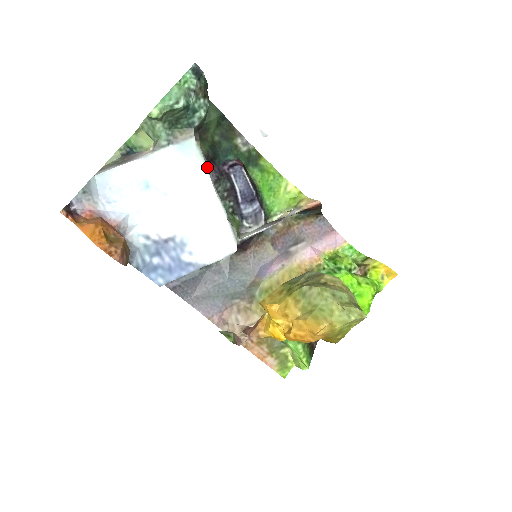
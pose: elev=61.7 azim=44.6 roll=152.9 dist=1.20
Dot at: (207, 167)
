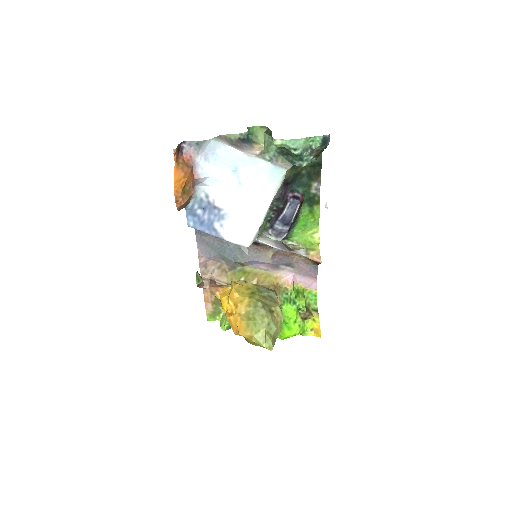
Dot at: (278, 191)
